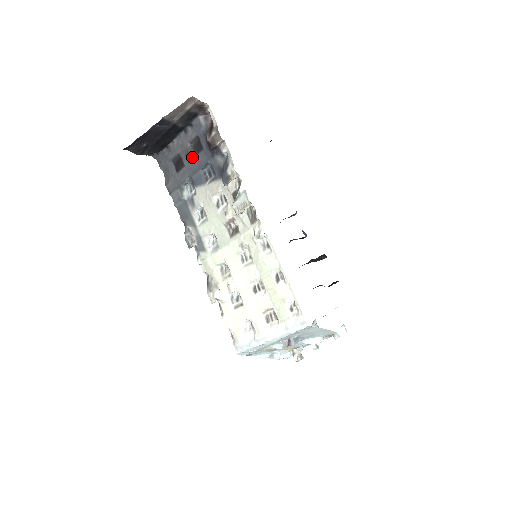
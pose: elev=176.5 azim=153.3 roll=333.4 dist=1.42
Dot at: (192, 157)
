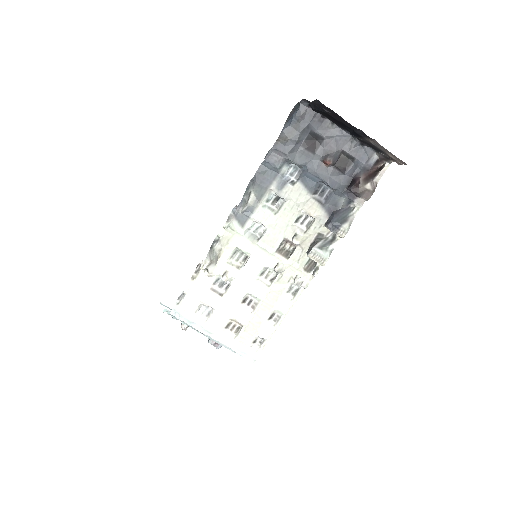
Dot at: (331, 164)
